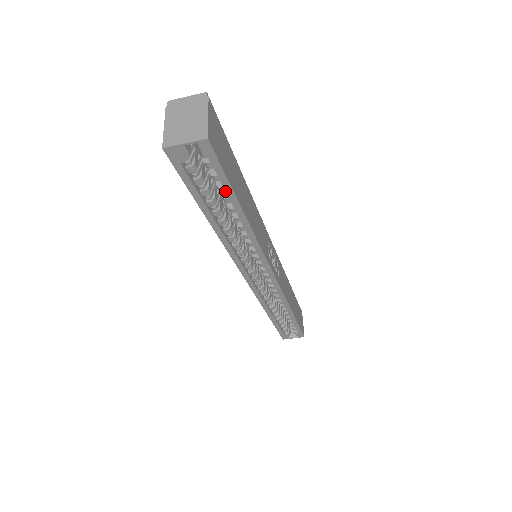
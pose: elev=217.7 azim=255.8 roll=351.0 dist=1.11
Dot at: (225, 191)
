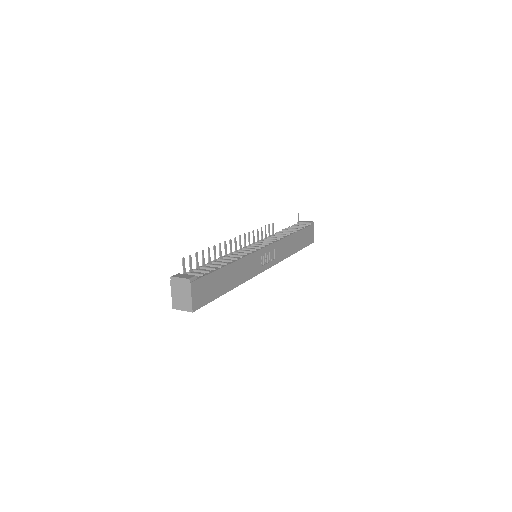
Dot at: occluded
